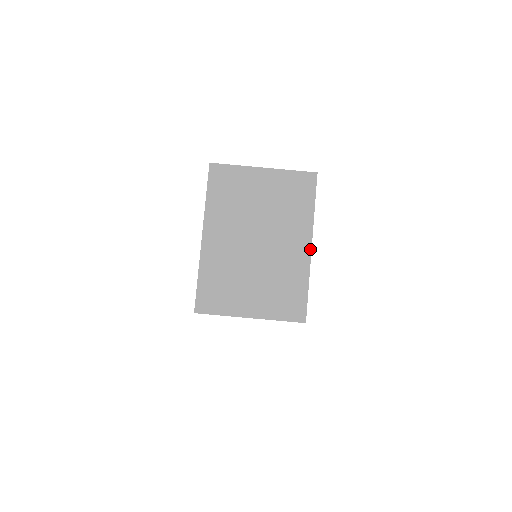
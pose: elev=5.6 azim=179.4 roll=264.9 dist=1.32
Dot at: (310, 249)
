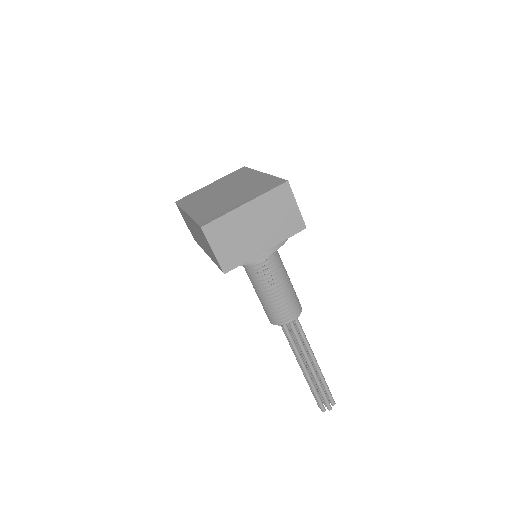
Dot at: (263, 173)
